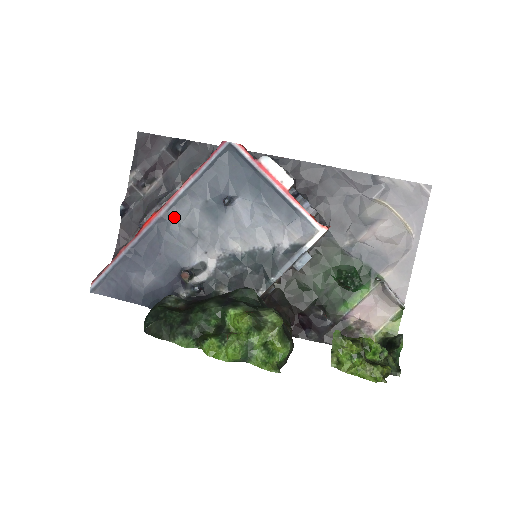
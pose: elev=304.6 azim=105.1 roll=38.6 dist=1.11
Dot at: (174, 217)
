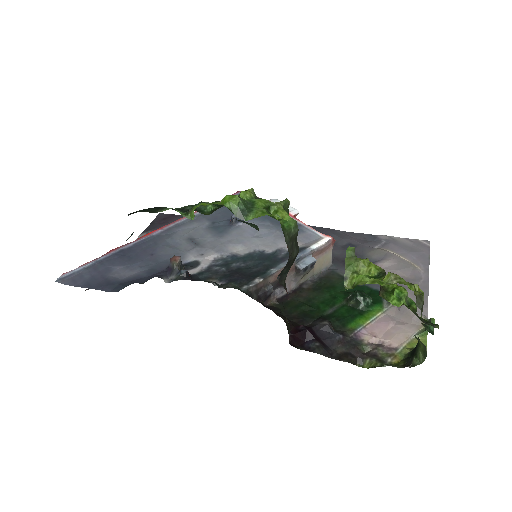
Dot at: (177, 232)
